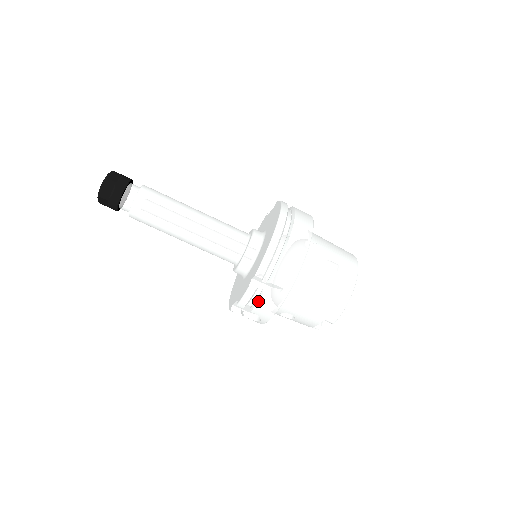
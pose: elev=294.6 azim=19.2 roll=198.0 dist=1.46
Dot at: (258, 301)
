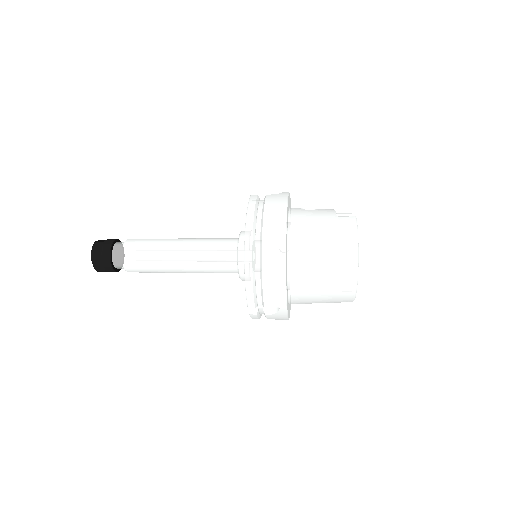
Dot at: occluded
